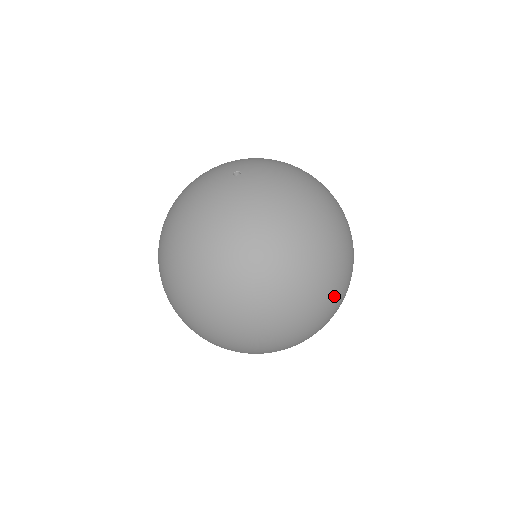
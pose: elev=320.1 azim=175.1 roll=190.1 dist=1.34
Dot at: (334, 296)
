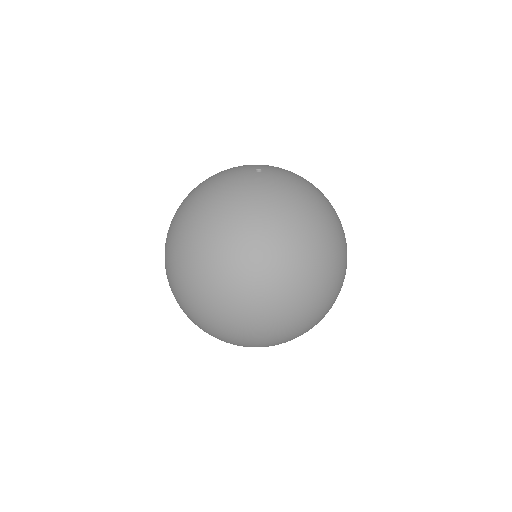
Dot at: (326, 297)
